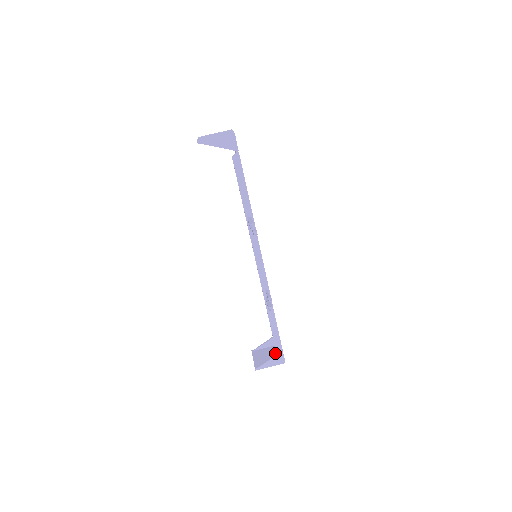
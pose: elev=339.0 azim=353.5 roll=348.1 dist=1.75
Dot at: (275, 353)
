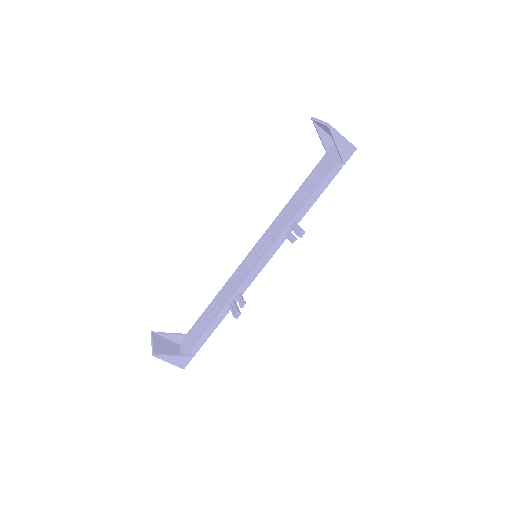
Dot at: (176, 351)
